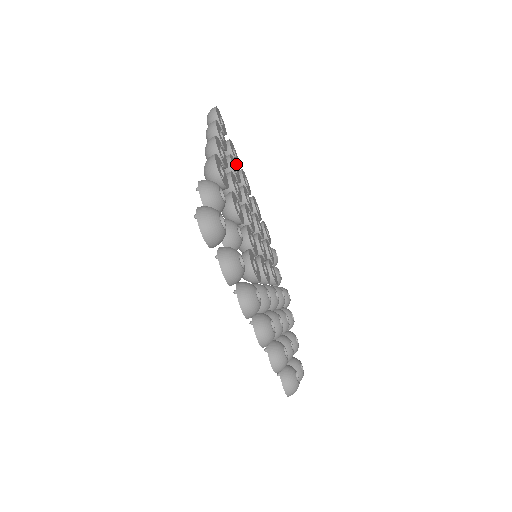
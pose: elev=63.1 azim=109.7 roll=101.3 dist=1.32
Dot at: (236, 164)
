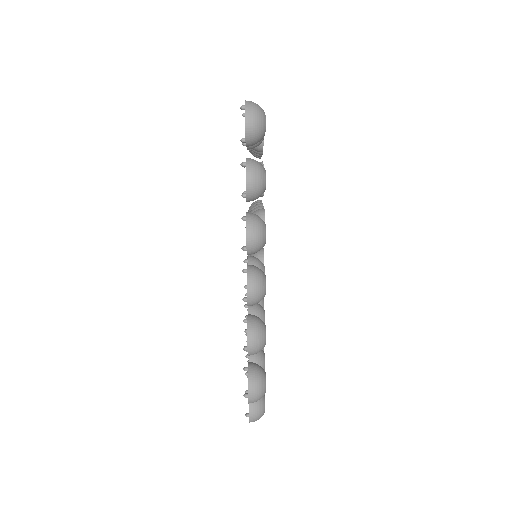
Dot at: occluded
